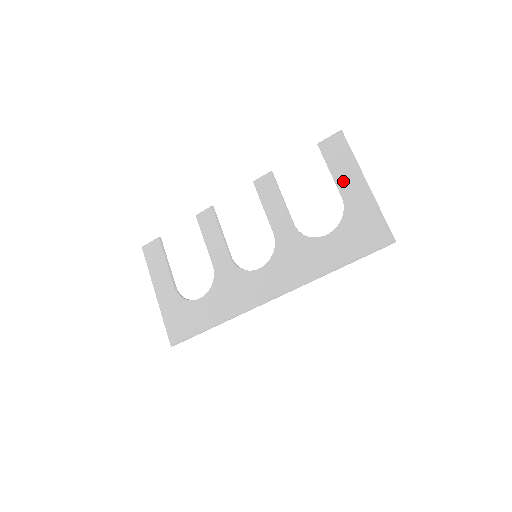
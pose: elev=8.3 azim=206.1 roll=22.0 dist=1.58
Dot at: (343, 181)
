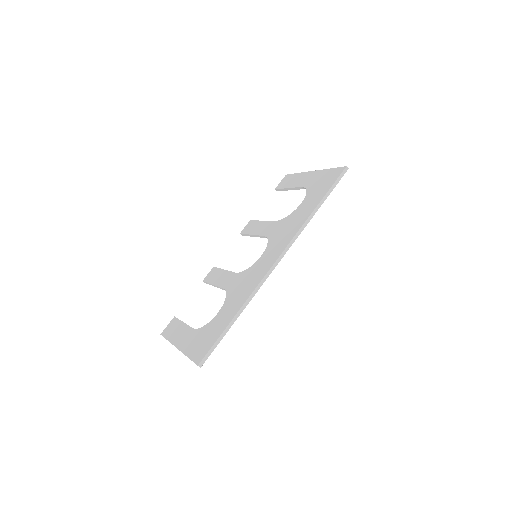
Dot at: (298, 183)
